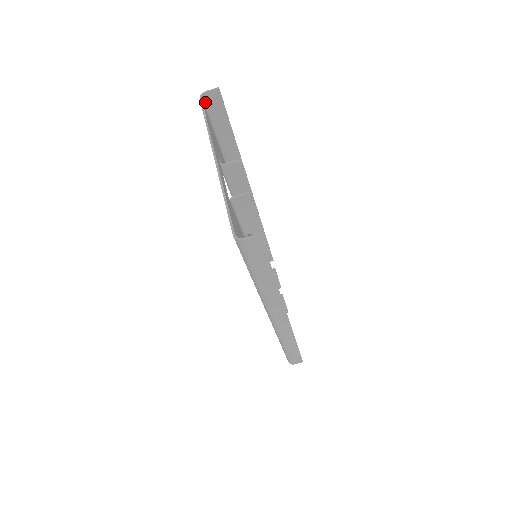
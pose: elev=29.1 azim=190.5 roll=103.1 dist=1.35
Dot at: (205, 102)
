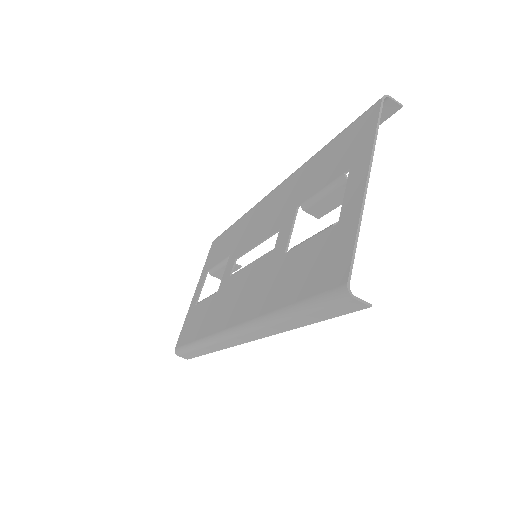
Dot at: occluded
